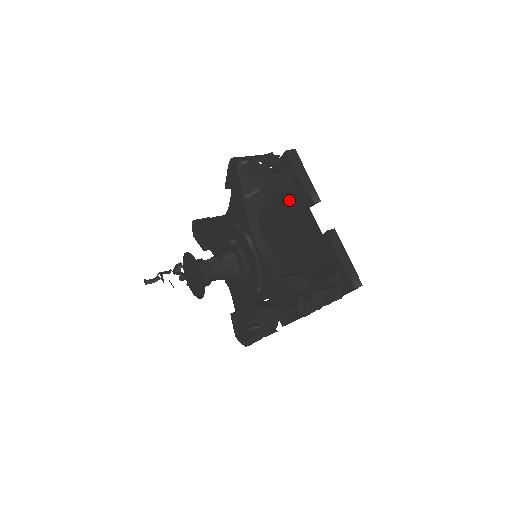
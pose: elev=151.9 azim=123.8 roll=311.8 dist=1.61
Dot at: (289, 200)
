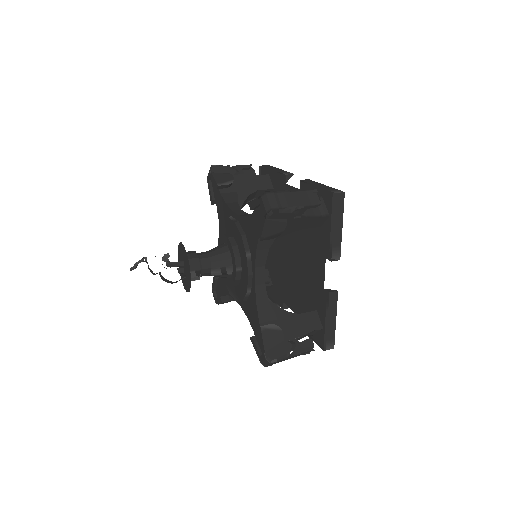
Dot at: occluded
